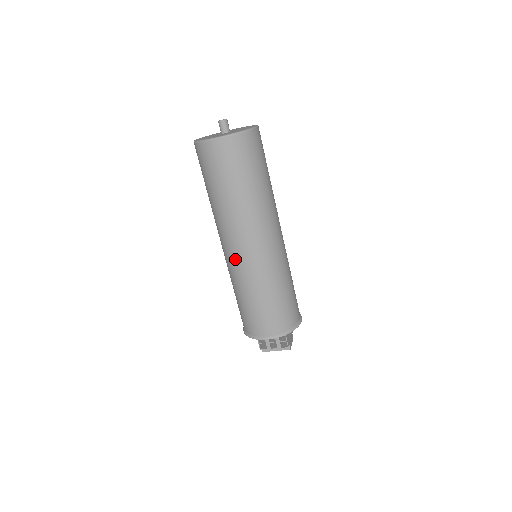
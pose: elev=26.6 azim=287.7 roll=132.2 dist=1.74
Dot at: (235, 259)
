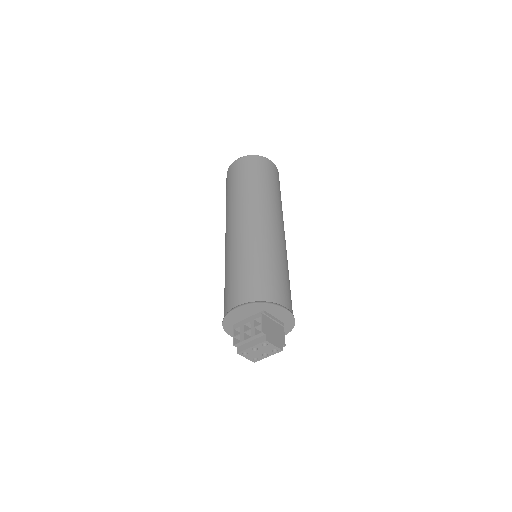
Dot at: (228, 240)
